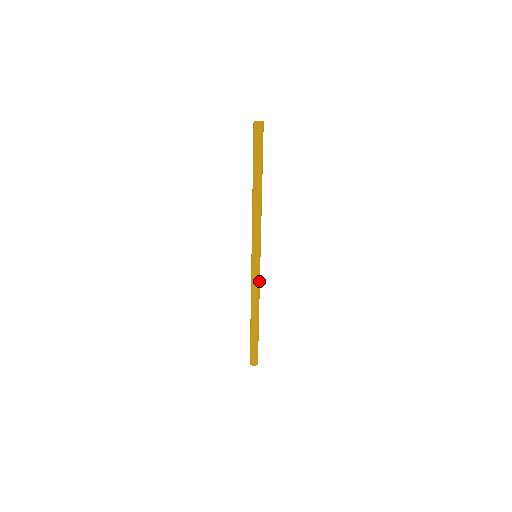
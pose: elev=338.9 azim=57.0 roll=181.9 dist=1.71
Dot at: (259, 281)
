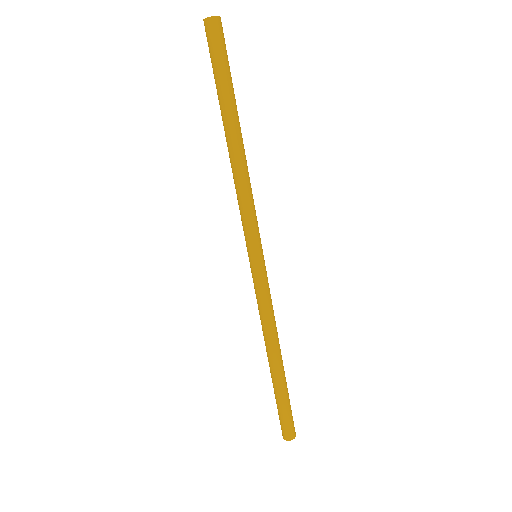
Dot at: (264, 300)
